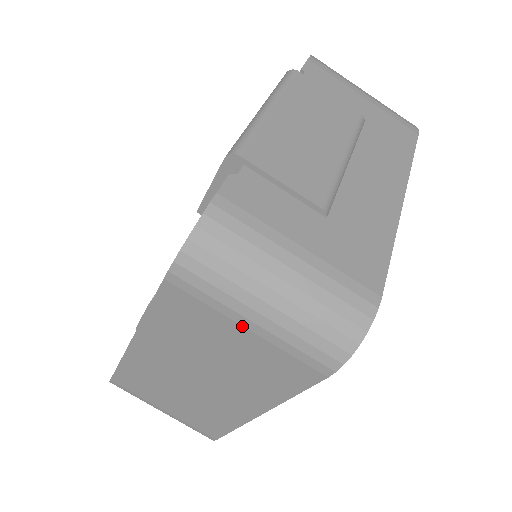
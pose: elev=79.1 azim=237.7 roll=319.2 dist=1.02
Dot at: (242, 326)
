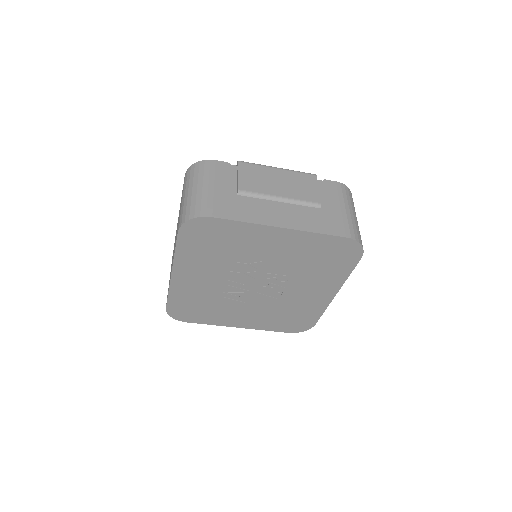
Dot at: occluded
